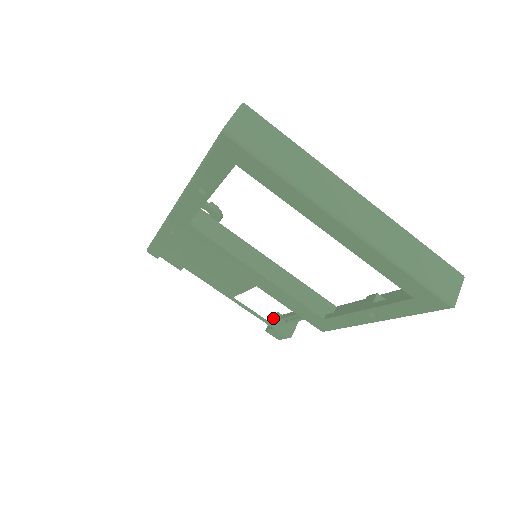
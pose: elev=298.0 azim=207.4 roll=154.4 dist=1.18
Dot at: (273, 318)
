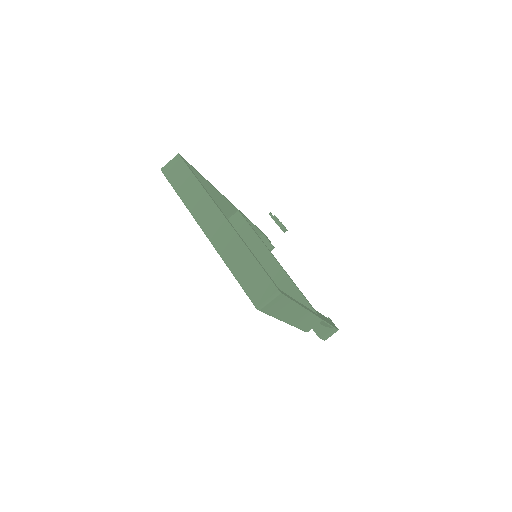
Dot at: occluded
